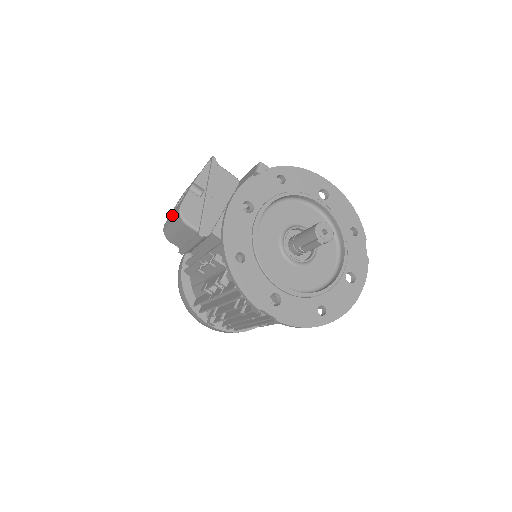
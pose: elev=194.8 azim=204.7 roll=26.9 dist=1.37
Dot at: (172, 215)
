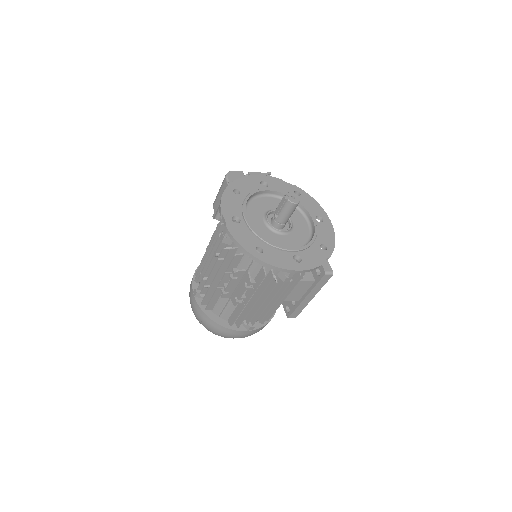
Dot at: occluded
